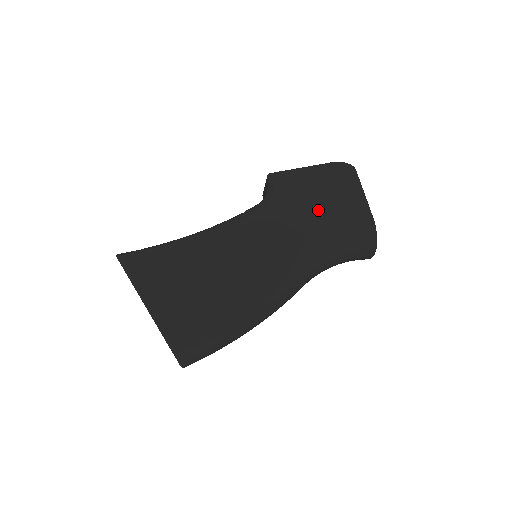
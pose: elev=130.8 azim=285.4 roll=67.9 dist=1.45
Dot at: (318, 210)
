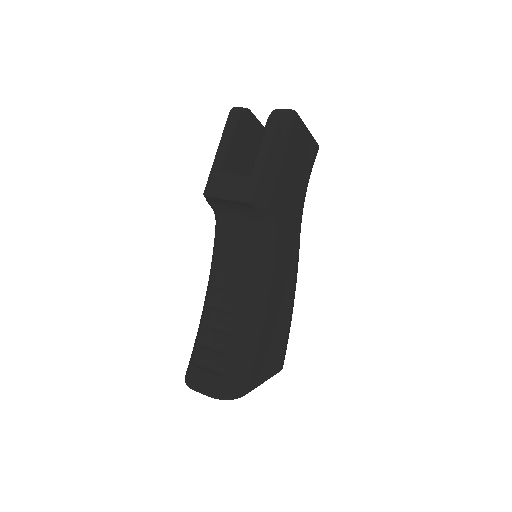
Dot at: (296, 187)
